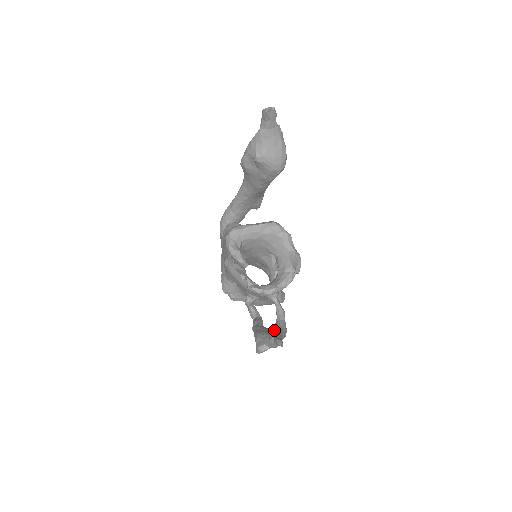
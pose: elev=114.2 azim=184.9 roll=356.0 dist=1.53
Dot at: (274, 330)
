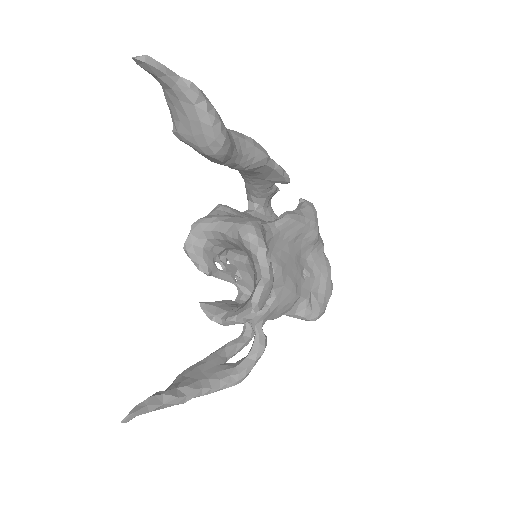
Dot at: (214, 373)
